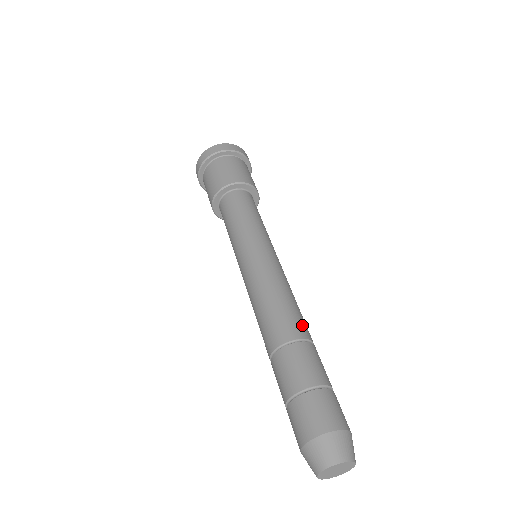
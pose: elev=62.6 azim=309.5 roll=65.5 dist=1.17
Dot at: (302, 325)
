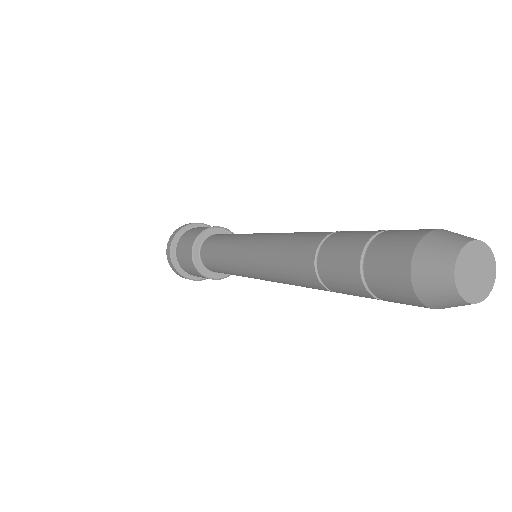
Dot at: (317, 234)
